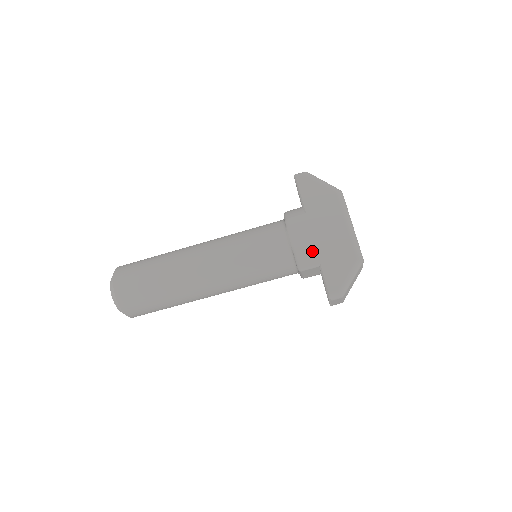
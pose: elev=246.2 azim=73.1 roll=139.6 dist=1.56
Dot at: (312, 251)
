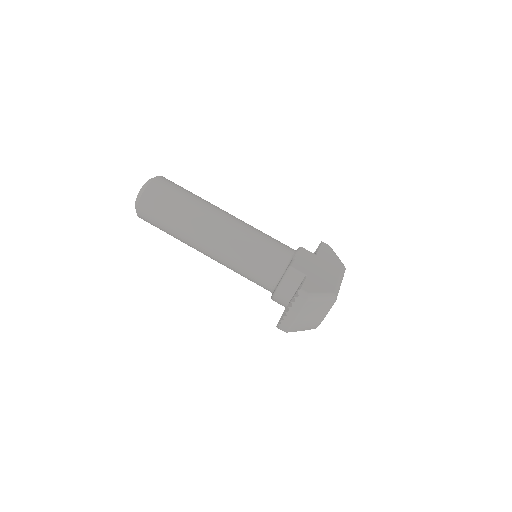
Dot at: (306, 268)
